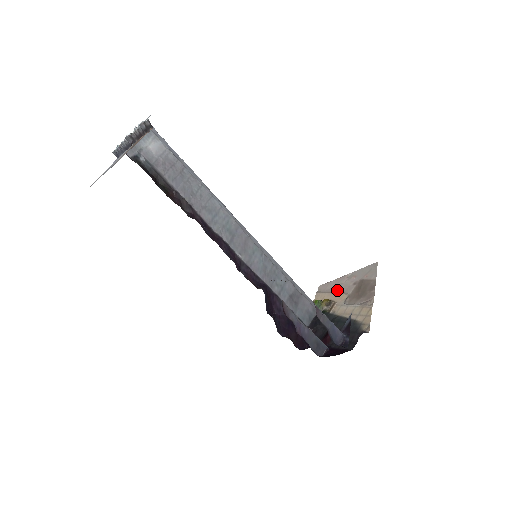
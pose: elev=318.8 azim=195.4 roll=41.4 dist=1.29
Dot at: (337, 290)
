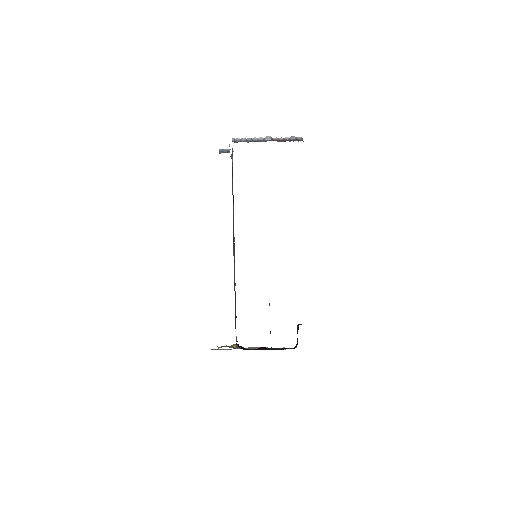
Dot at: occluded
